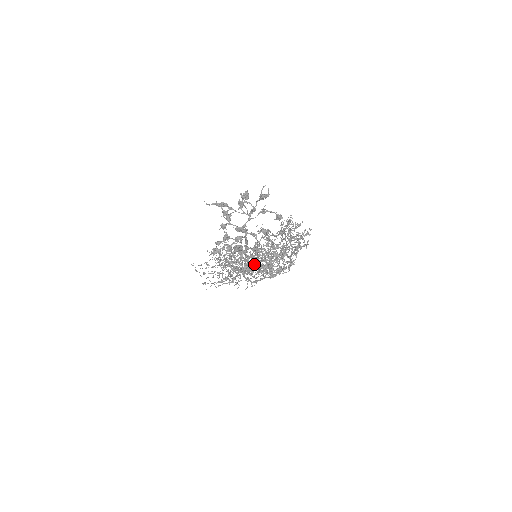
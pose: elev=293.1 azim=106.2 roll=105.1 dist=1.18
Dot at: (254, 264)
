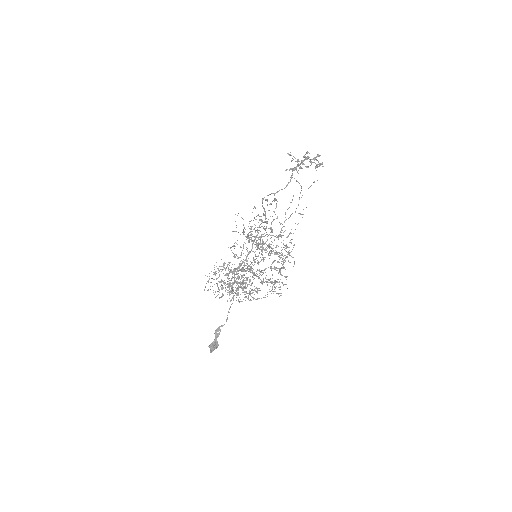
Dot at: occluded
